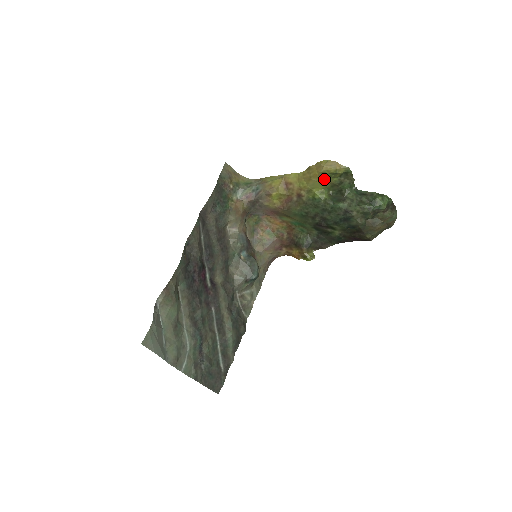
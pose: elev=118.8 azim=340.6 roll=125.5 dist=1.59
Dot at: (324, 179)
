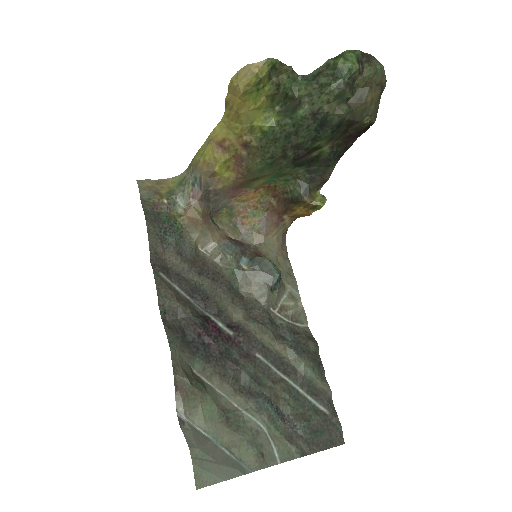
Dot at: (254, 100)
